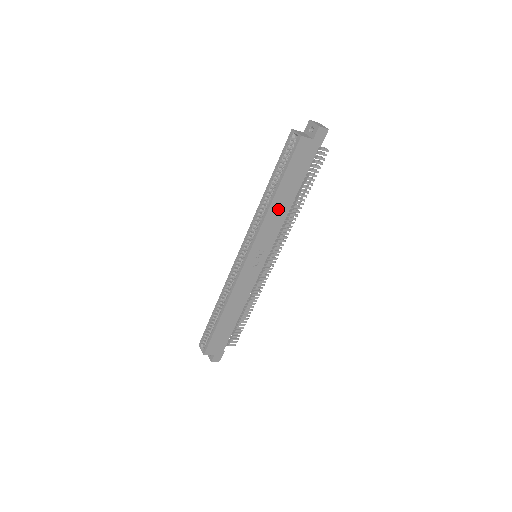
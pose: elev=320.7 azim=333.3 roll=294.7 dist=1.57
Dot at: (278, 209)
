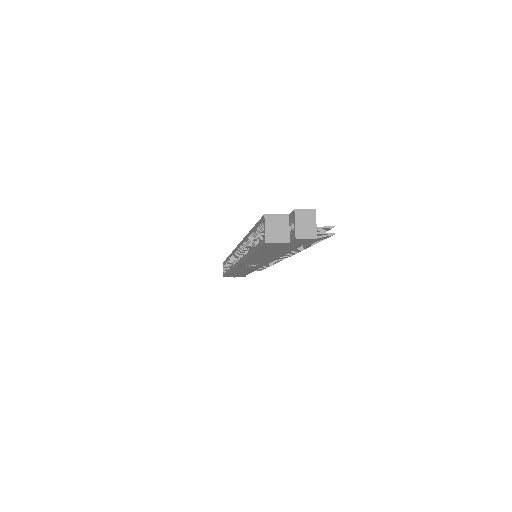
Dot at: (262, 257)
